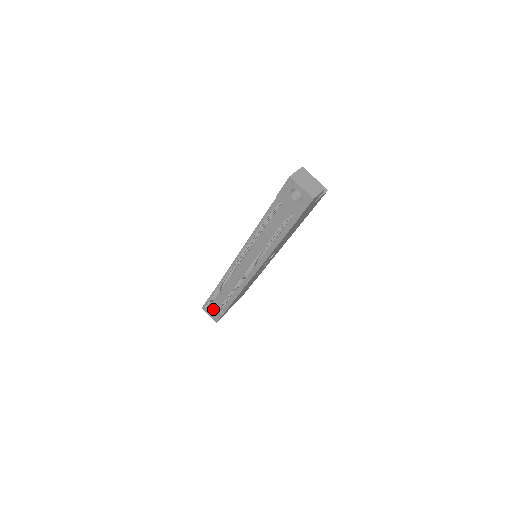
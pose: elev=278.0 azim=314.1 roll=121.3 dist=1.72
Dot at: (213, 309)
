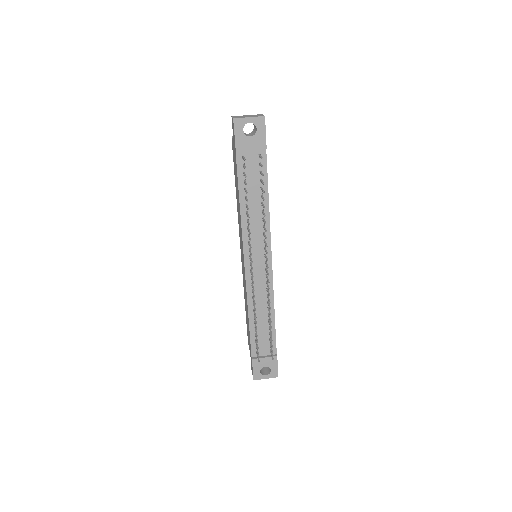
Dot at: (264, 363)
